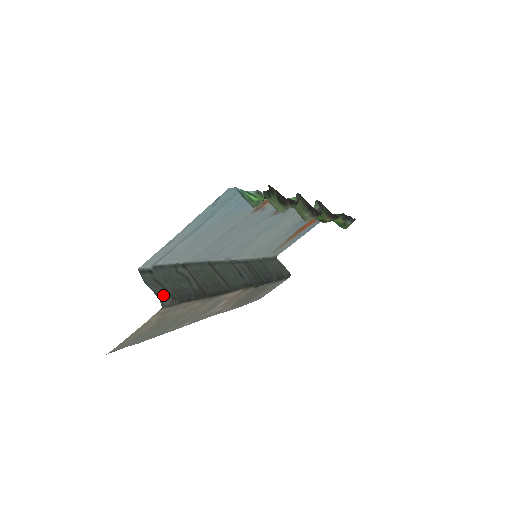
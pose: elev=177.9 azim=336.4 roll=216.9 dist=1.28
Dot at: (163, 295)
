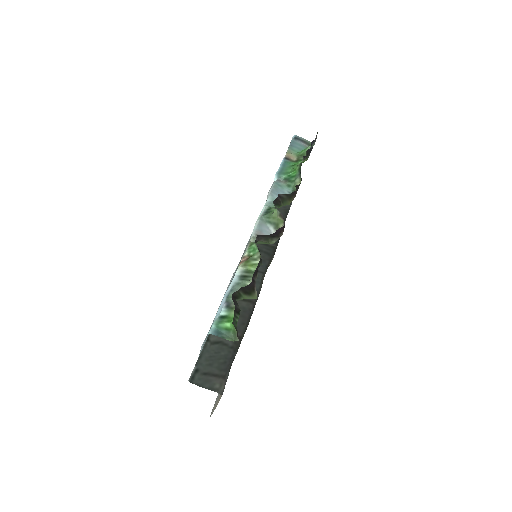
Dot at: (216, 384)
